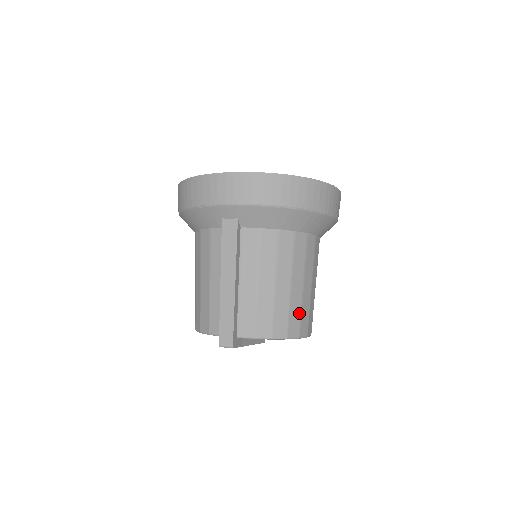
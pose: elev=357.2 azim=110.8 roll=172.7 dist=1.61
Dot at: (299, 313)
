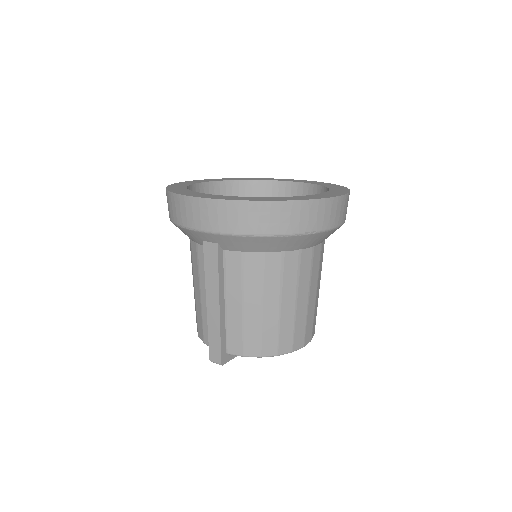
Dot at: (291, 330)
